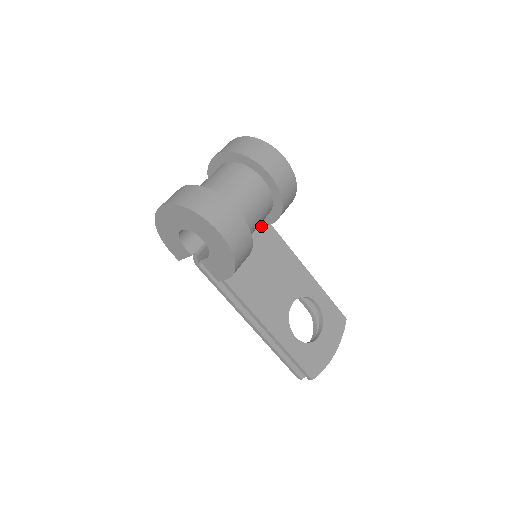
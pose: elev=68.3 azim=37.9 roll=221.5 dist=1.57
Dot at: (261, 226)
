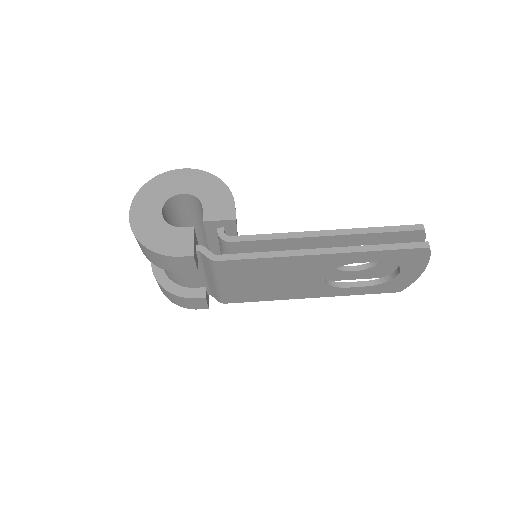
Dot at: occluded
